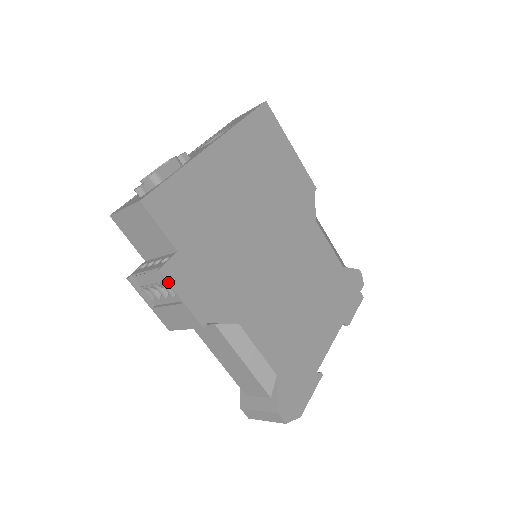
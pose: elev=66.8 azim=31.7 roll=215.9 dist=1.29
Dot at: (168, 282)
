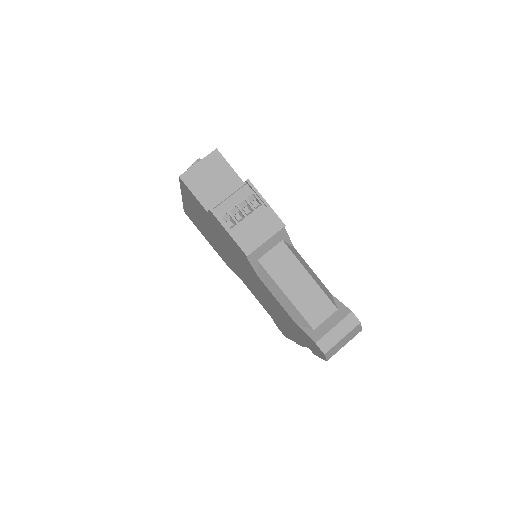
Dot at: (255, 188)
